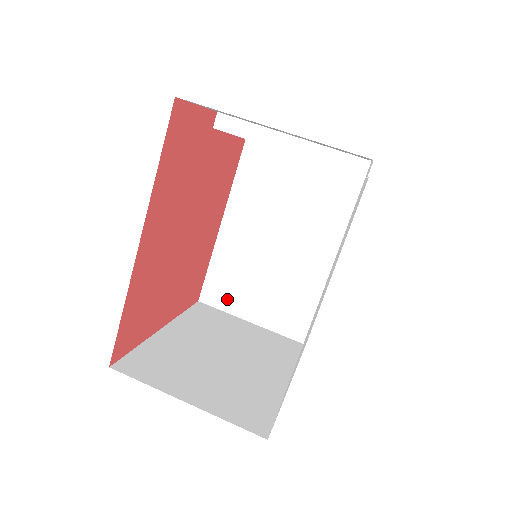
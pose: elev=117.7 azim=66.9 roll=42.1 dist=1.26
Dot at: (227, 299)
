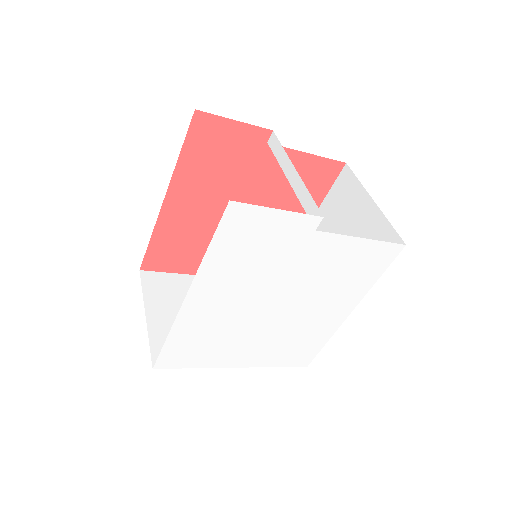
Dot at: occluded
